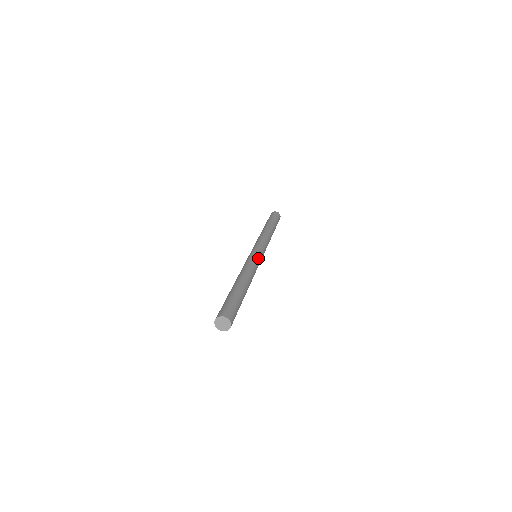
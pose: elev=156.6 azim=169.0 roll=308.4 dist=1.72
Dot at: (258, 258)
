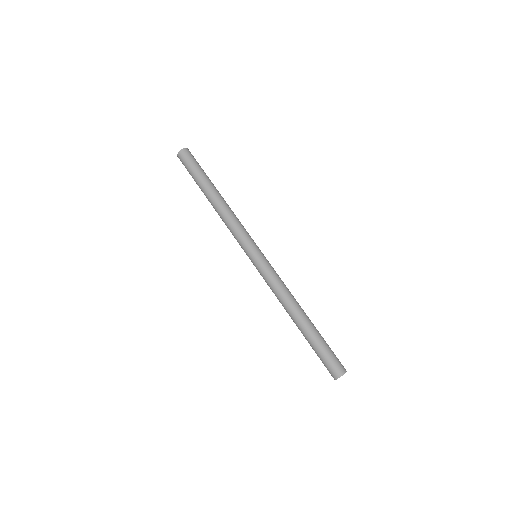
Dot at: (270, 265)
